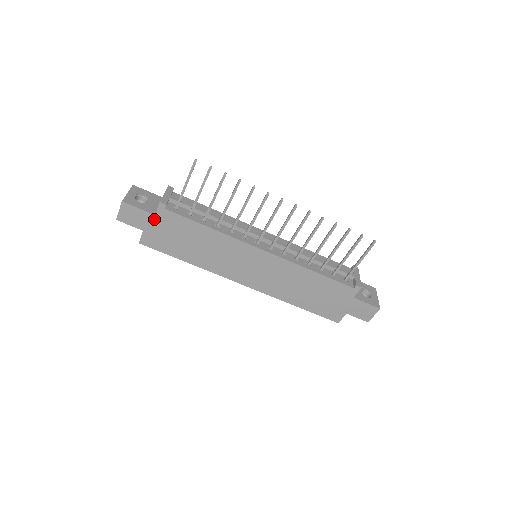
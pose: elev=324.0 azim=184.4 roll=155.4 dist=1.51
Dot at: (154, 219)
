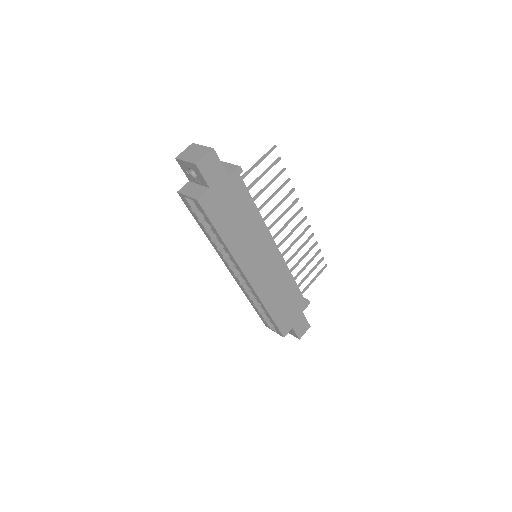
Dot at: (226, 180)
